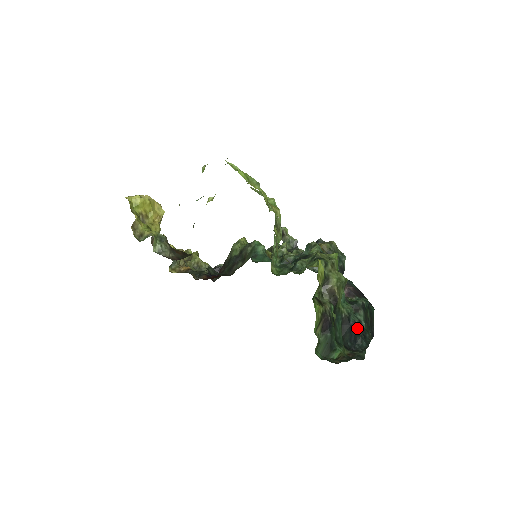
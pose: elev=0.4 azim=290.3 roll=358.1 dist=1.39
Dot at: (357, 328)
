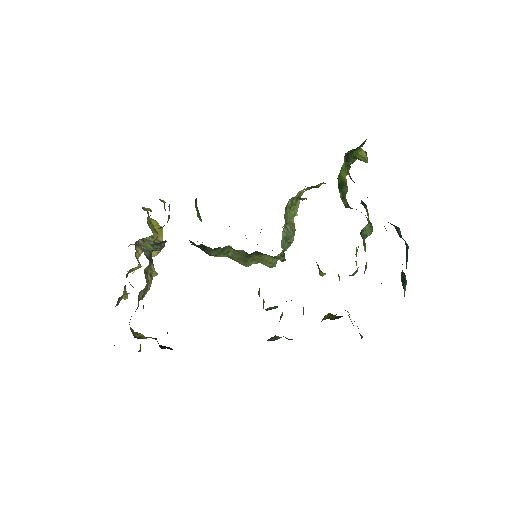
Dot at: (396, 227)
